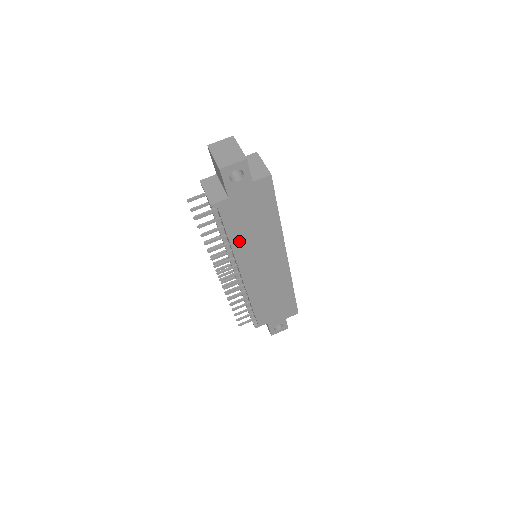
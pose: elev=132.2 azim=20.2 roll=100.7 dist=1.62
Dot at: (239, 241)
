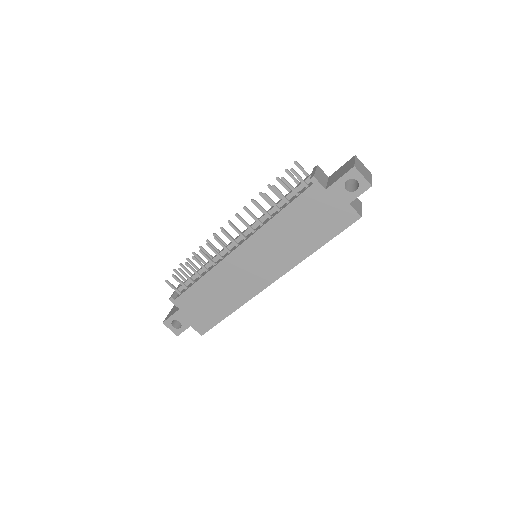
Dot at: (279, 224)
